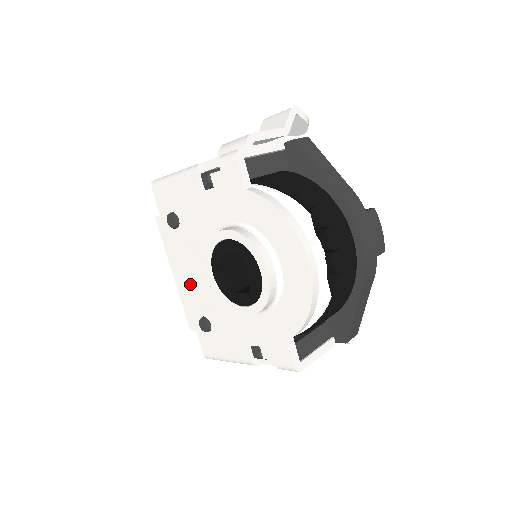
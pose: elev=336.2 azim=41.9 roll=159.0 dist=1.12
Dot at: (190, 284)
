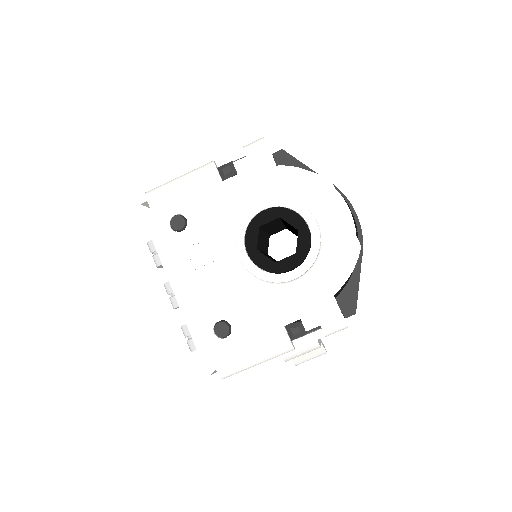
Dot at: (199, 289)
